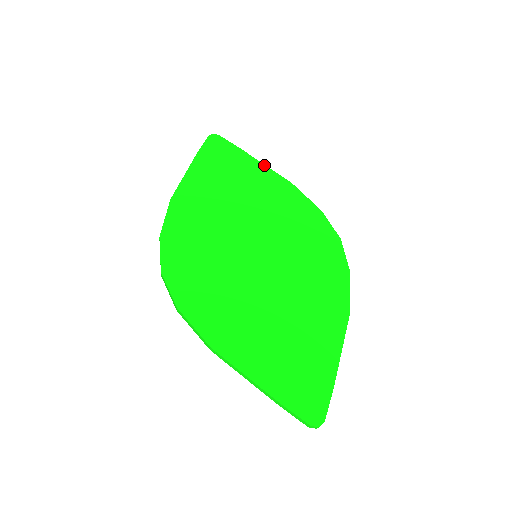
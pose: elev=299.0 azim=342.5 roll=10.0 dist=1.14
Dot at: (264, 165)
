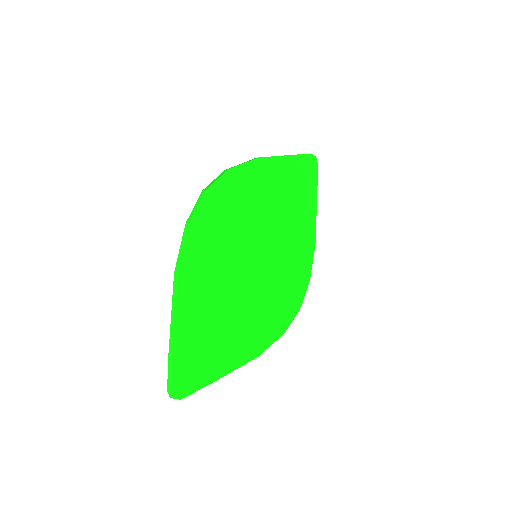
Dot at: (316, 214)
